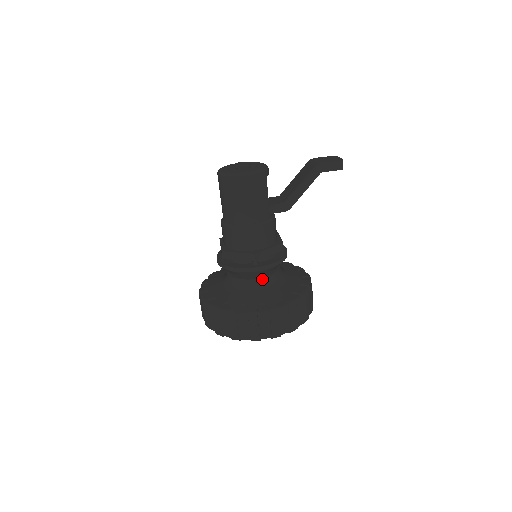
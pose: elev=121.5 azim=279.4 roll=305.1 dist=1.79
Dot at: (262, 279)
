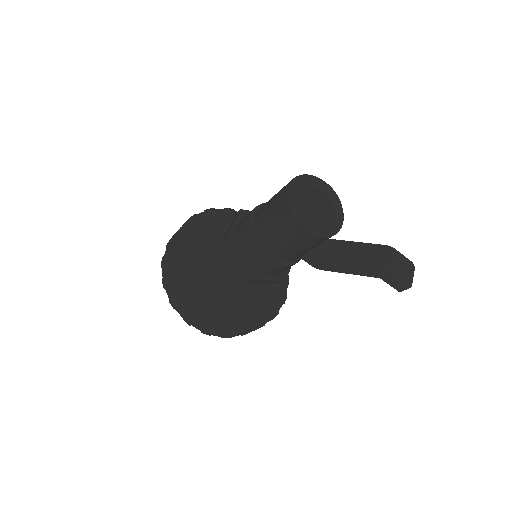
Dot at: occluded
